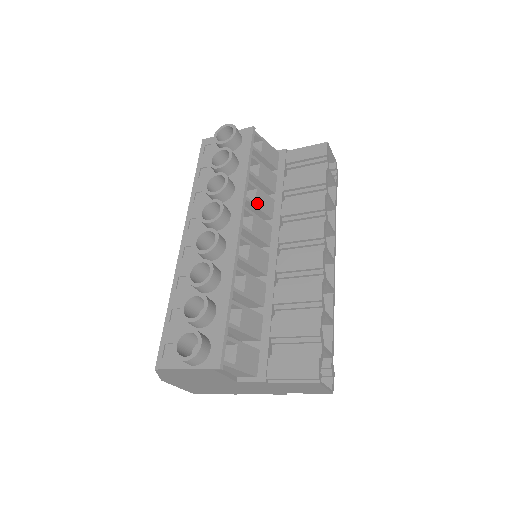
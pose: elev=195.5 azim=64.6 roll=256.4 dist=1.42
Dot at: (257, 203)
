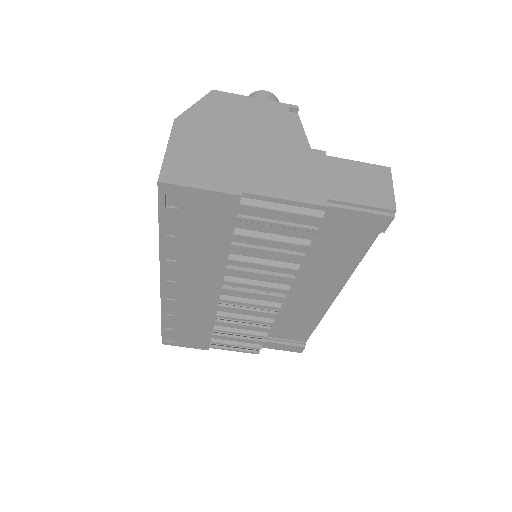
Dot at: occluded
